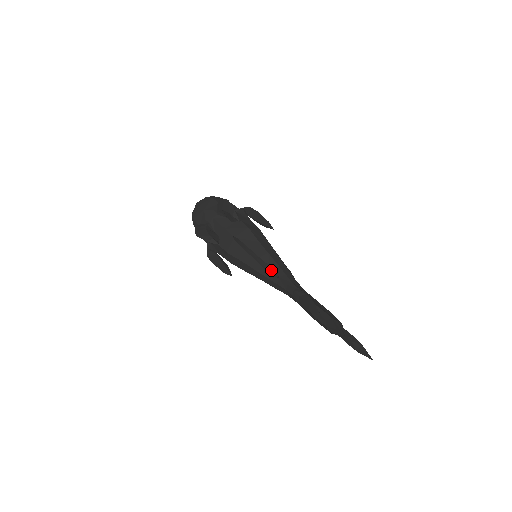
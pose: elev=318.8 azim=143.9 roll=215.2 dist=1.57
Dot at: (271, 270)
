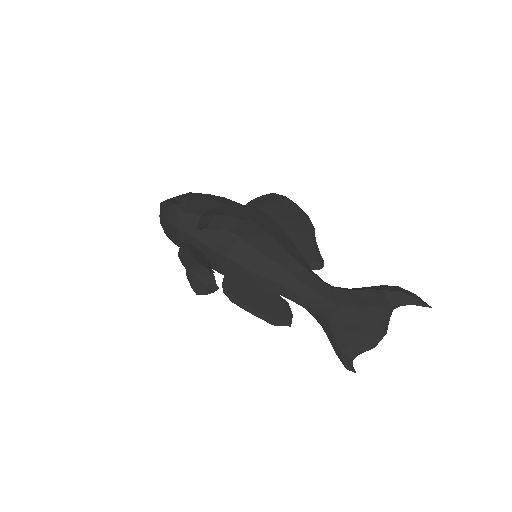
Dot at: (280, 325)
